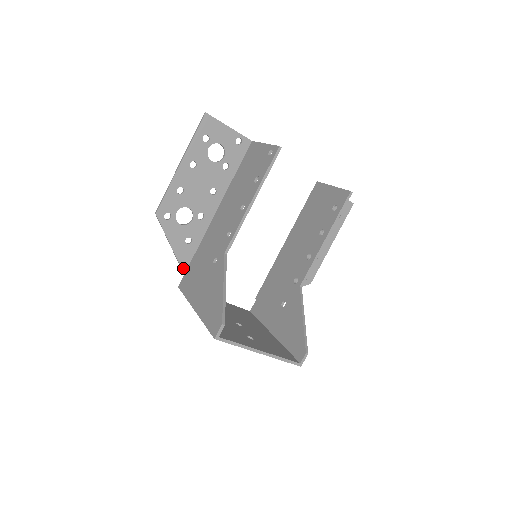
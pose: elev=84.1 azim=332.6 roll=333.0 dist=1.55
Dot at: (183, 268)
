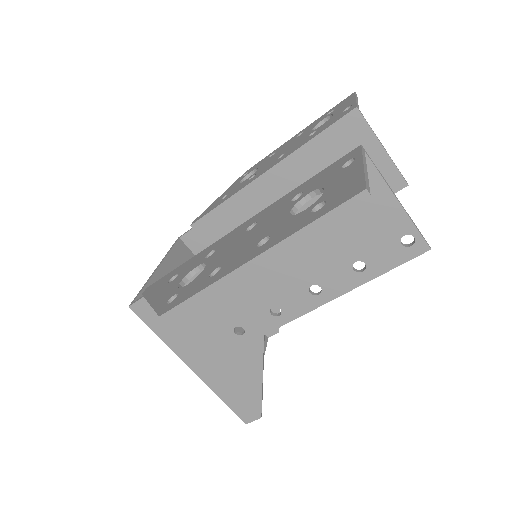
Dot at: occluded
